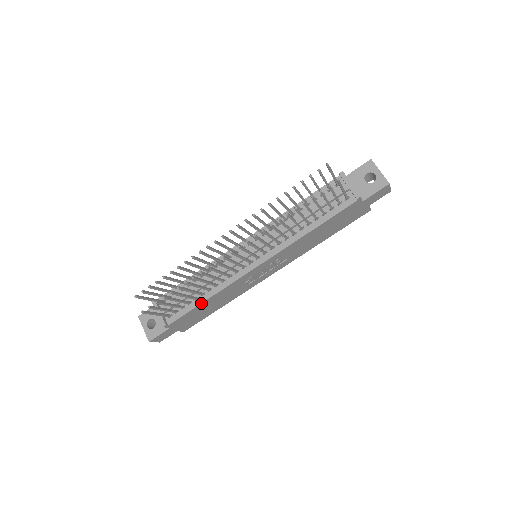
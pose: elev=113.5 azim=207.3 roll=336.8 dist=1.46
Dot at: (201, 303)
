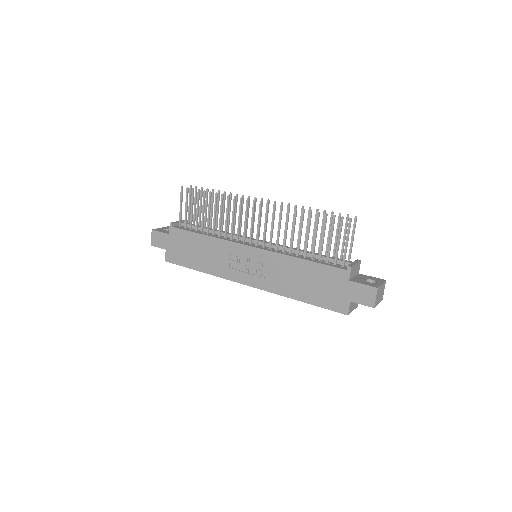
Dot at: (200, 233)
